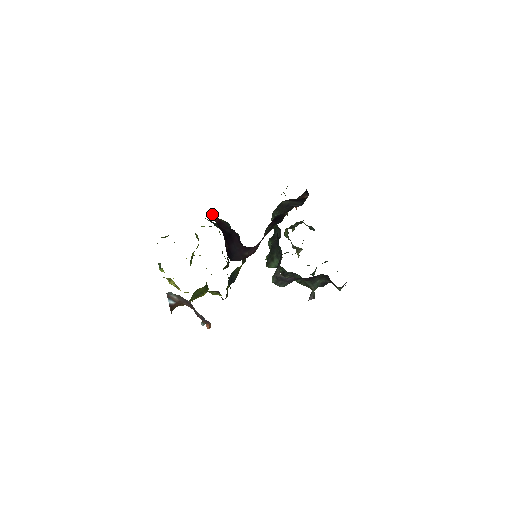
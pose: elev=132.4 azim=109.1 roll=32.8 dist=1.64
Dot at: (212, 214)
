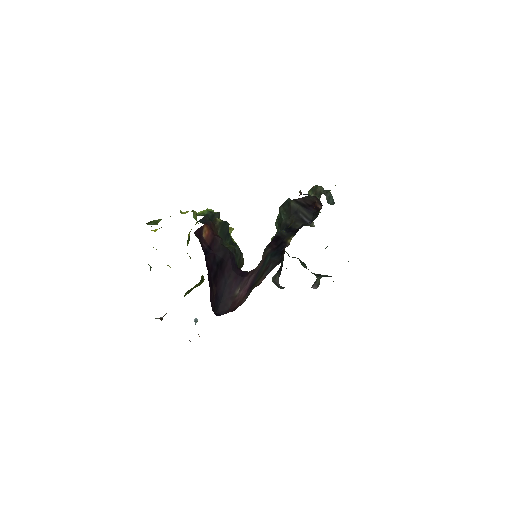
Dot at: (204, 228)
